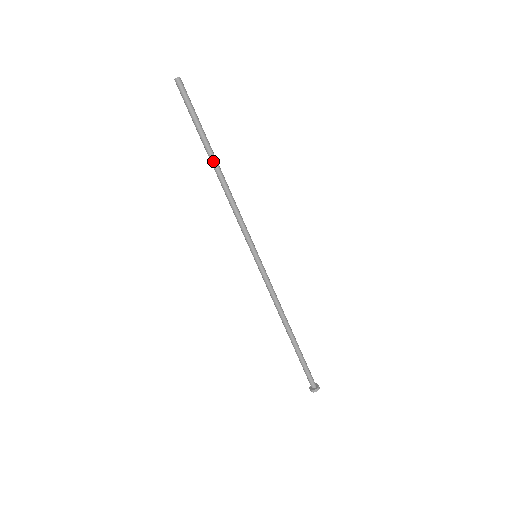
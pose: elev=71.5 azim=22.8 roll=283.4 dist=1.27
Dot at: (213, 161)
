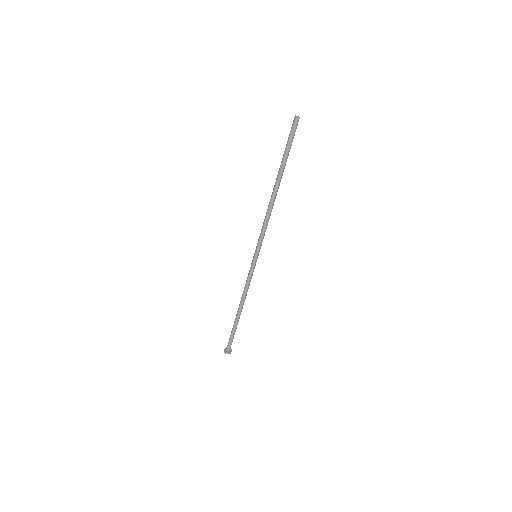
Dot at: (276, 183)
